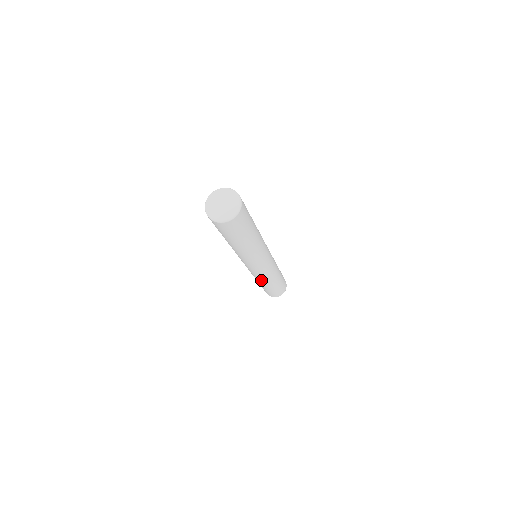
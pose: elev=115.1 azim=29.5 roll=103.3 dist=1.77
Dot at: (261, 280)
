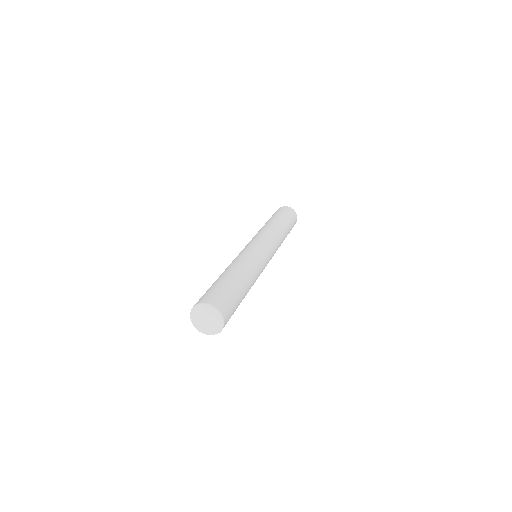
Dot at: occluded
